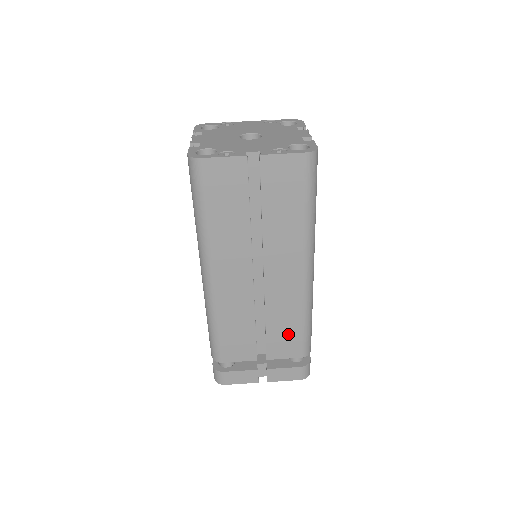
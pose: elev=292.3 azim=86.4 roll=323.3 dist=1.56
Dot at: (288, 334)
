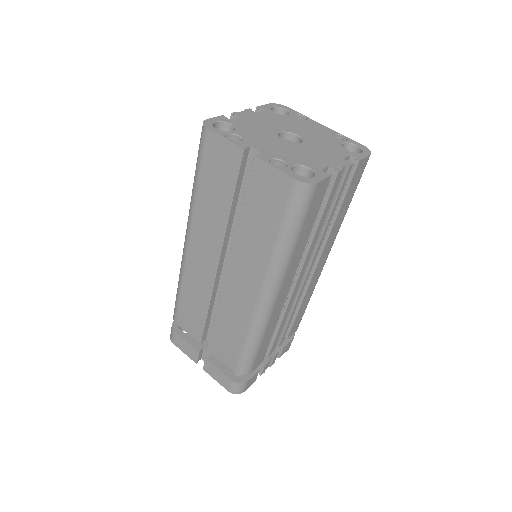
Dot at: (230, 342)
